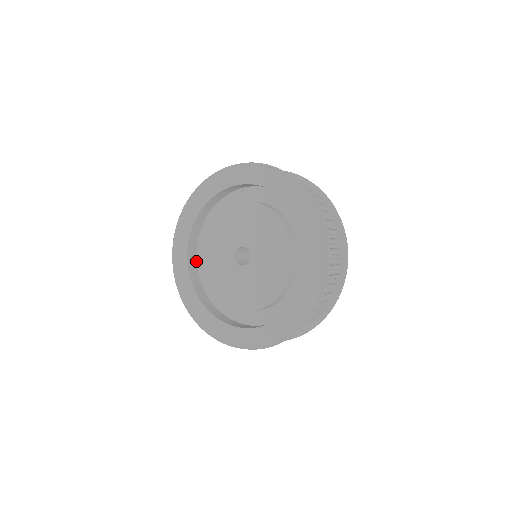
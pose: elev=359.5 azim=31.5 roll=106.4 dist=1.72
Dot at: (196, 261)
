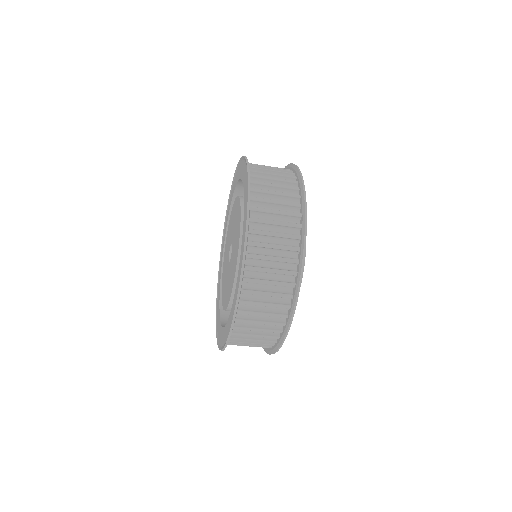
Dot at: occluded
